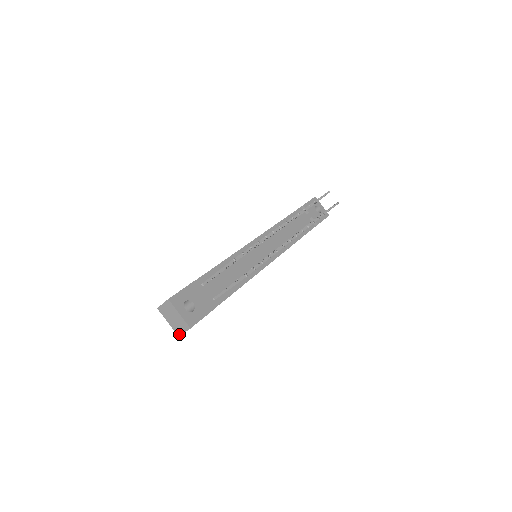
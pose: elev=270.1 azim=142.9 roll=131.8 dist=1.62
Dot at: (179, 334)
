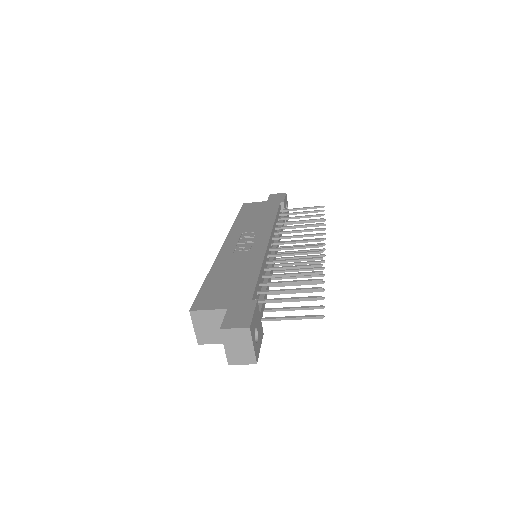
Dot at: (232, 363)
